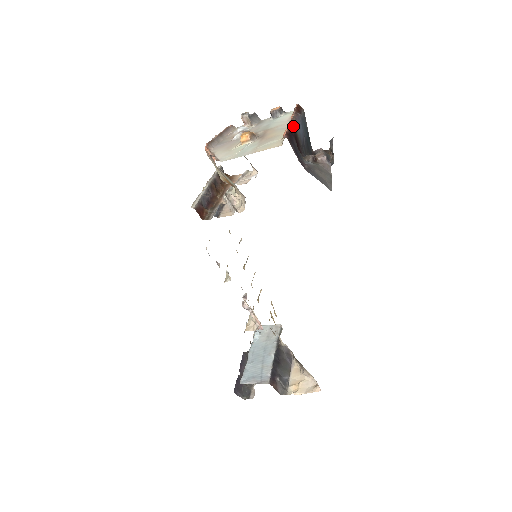
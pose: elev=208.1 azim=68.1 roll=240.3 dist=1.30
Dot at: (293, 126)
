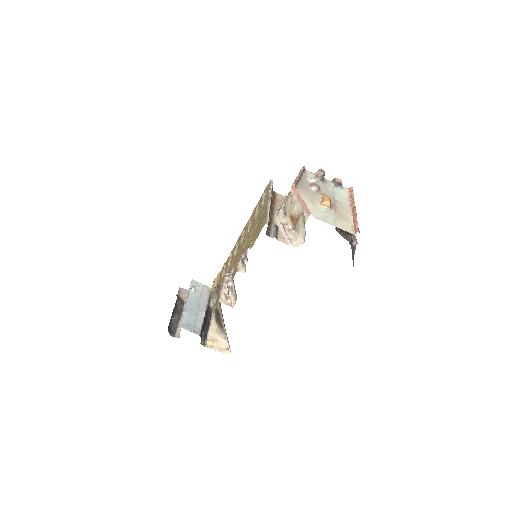
Dot at: (353, 212)
